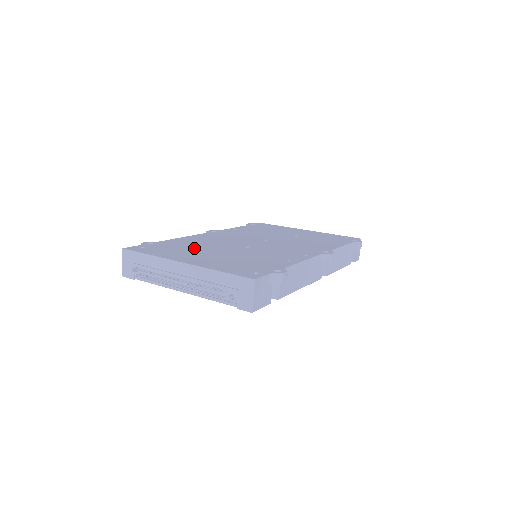
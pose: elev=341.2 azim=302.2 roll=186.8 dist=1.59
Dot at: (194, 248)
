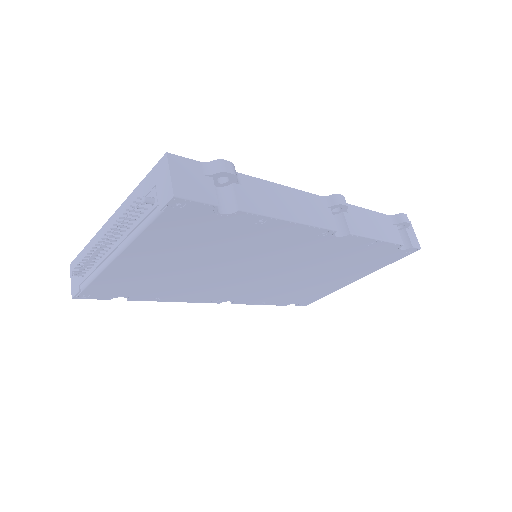
Dot at: occluded
